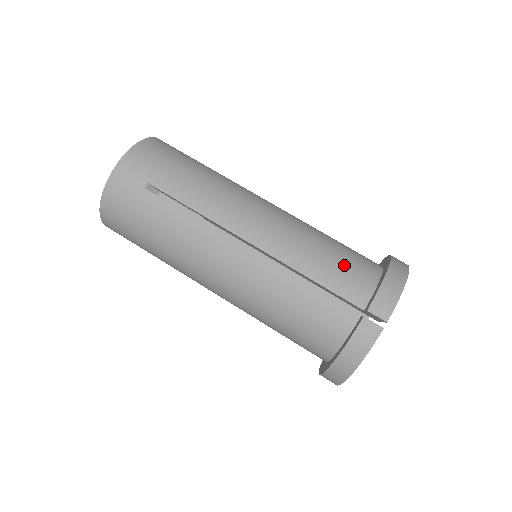
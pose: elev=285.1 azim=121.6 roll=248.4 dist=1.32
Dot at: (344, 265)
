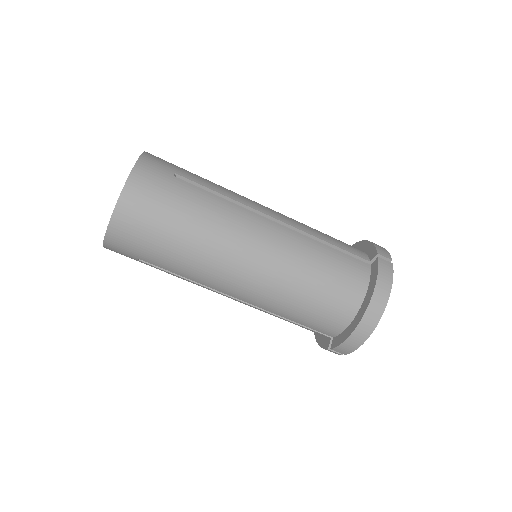
Dot at: (319, 316)
